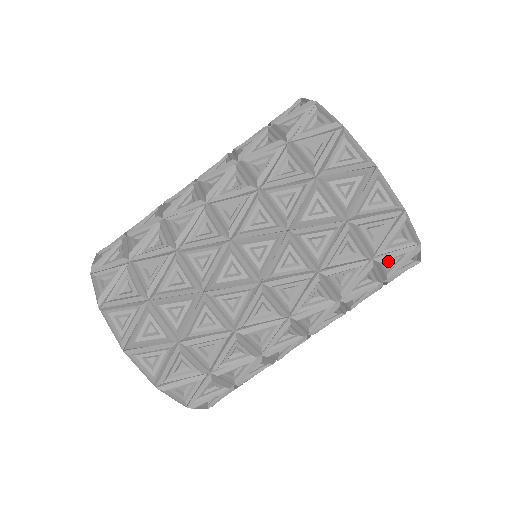
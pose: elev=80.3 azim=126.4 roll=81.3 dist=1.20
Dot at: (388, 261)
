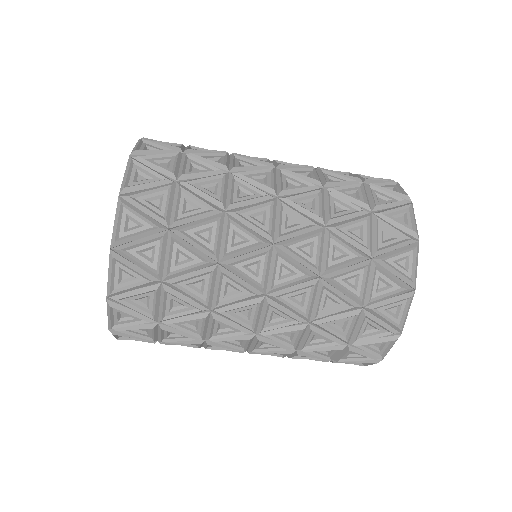
Dot at: (352, 352)
